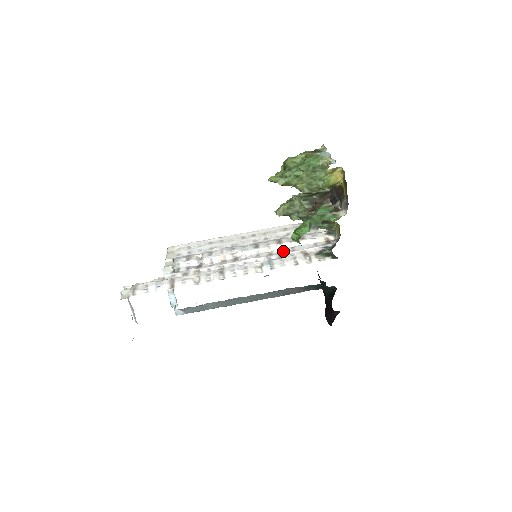
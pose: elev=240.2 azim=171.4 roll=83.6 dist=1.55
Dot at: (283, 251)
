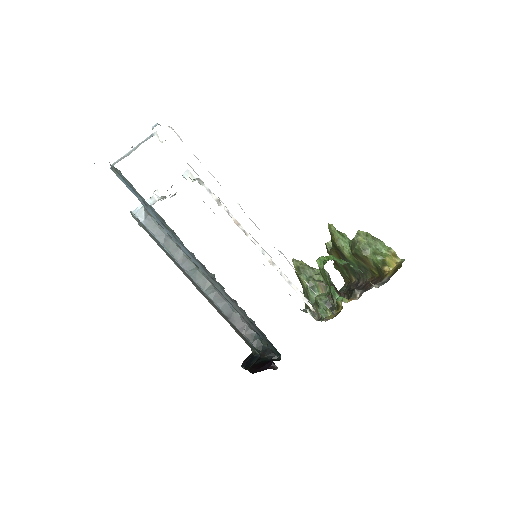
Dot at: occluded
